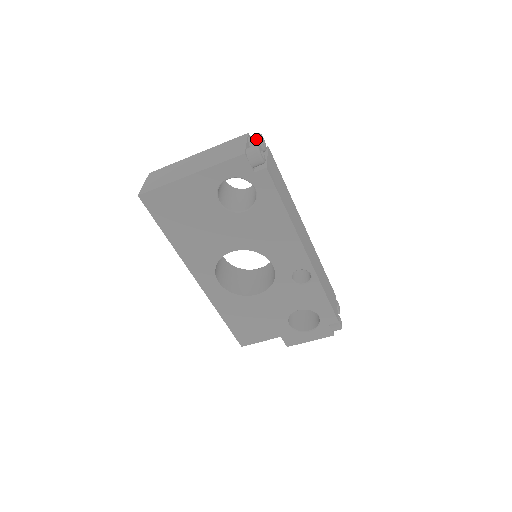
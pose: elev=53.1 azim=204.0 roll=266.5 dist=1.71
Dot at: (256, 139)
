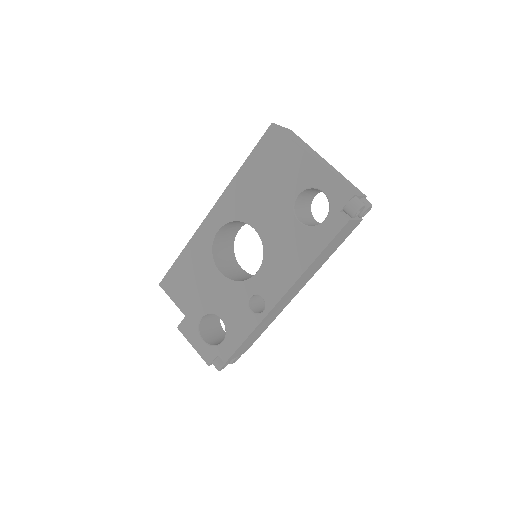
Dot at: (367, 204)
